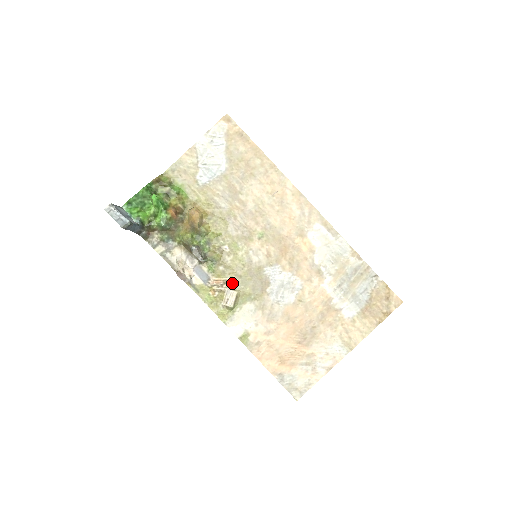
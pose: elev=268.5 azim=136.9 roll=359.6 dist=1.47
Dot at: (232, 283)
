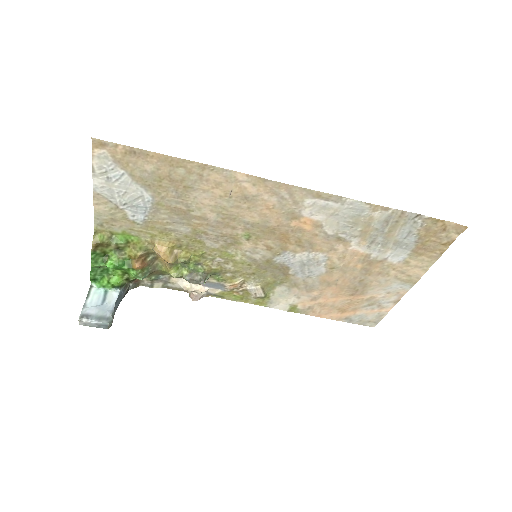
Dot at: (249, 281)
